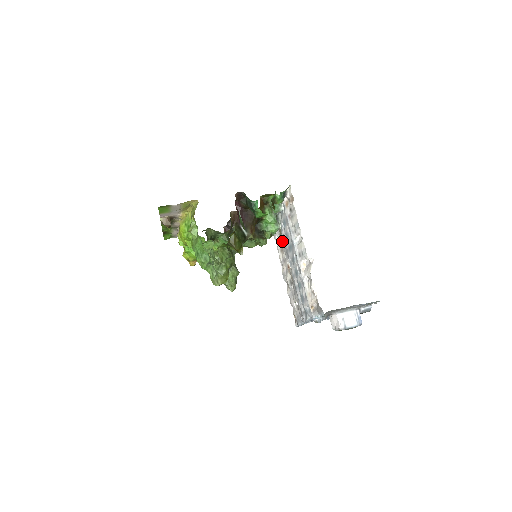
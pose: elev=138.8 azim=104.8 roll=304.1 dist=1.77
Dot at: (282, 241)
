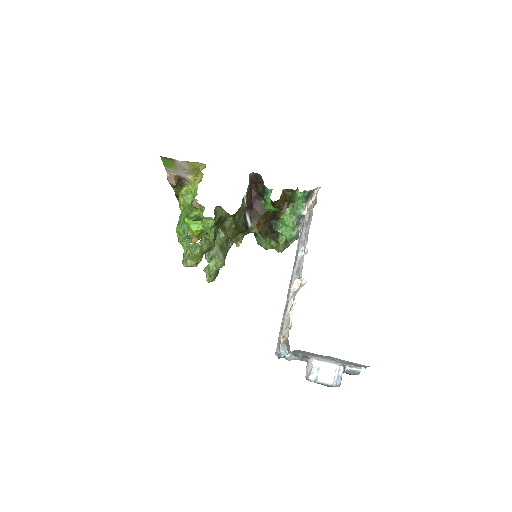
Dot at: occluded
